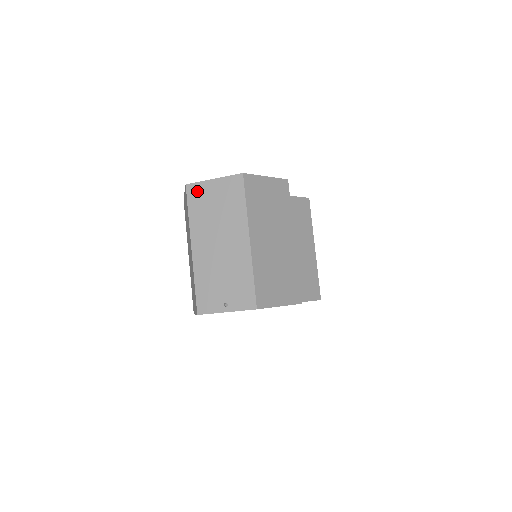
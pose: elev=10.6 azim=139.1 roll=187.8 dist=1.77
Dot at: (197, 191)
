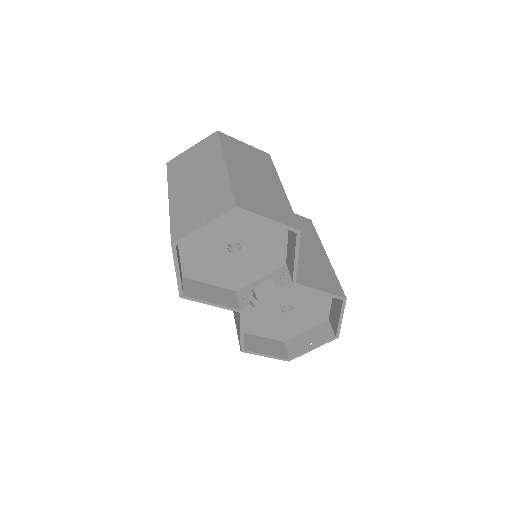
Dot at: (176, 161)
